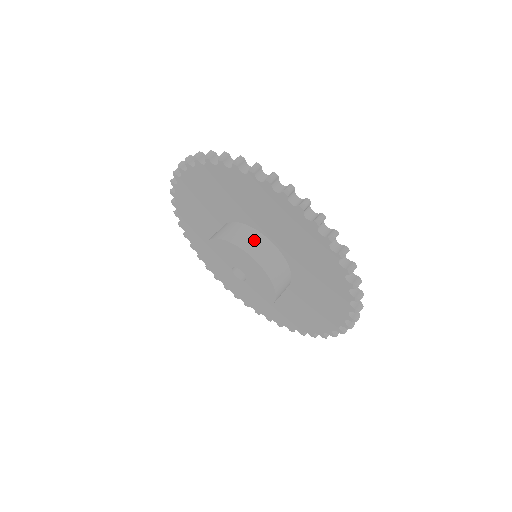
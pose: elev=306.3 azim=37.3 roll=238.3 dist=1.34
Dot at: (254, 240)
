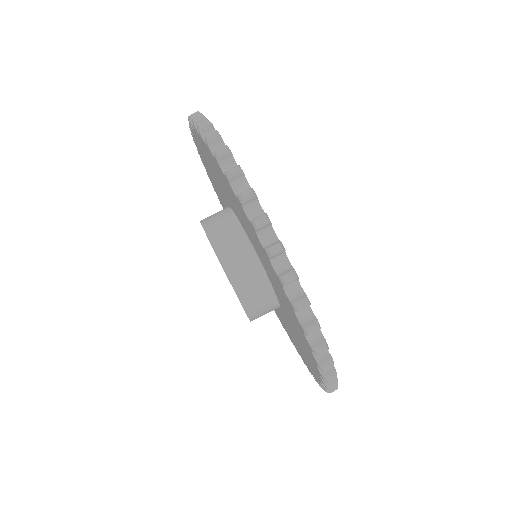
Dot at: (223, 222)
